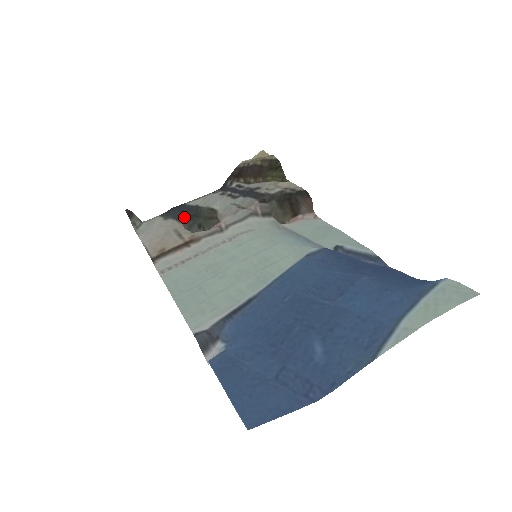
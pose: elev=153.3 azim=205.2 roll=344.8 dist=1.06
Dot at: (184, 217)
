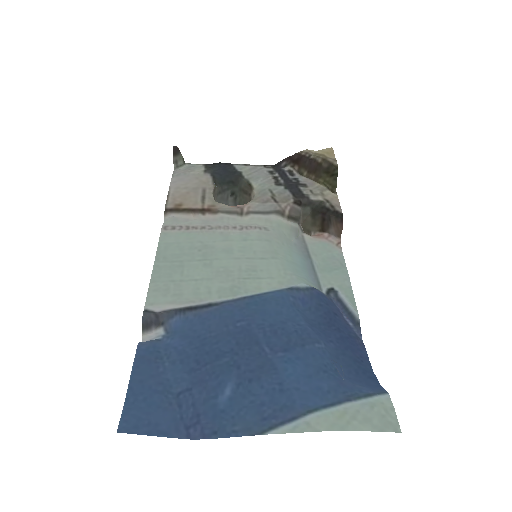
Dot at: (222, 178)
